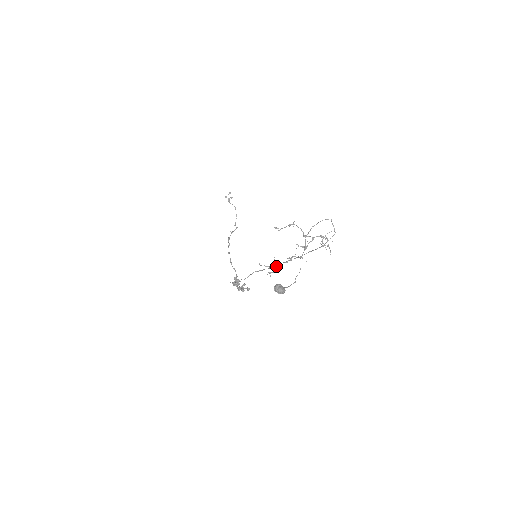
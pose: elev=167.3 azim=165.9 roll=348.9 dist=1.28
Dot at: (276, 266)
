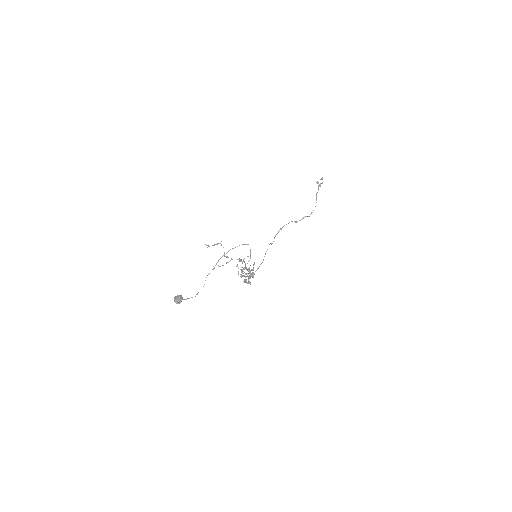
Dot at: occluded
